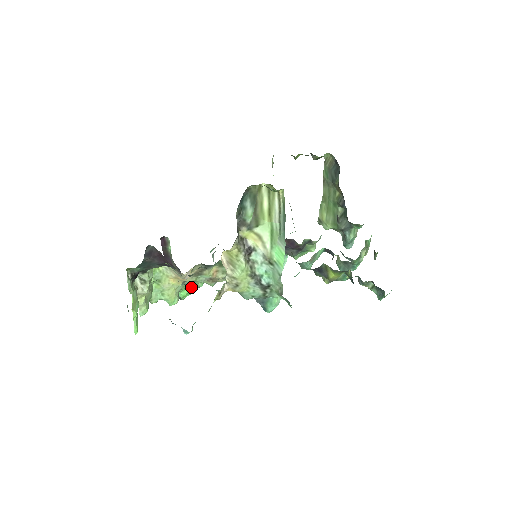
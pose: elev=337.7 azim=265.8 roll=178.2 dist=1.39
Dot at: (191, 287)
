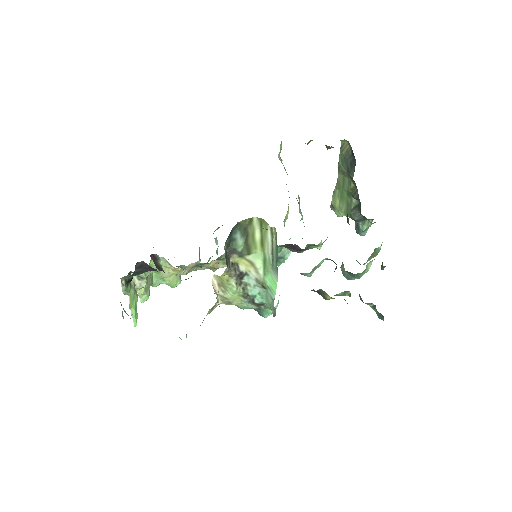
Dot at: occluded
